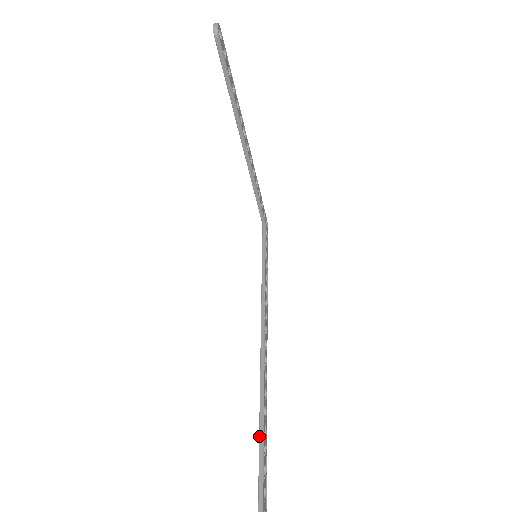
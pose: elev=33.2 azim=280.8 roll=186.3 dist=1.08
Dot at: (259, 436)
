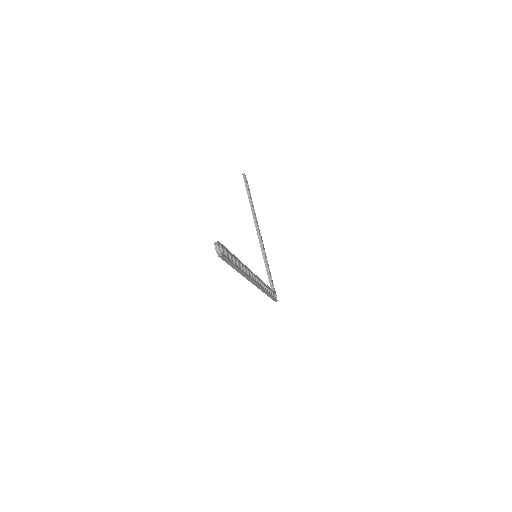
Dot at: occluded
